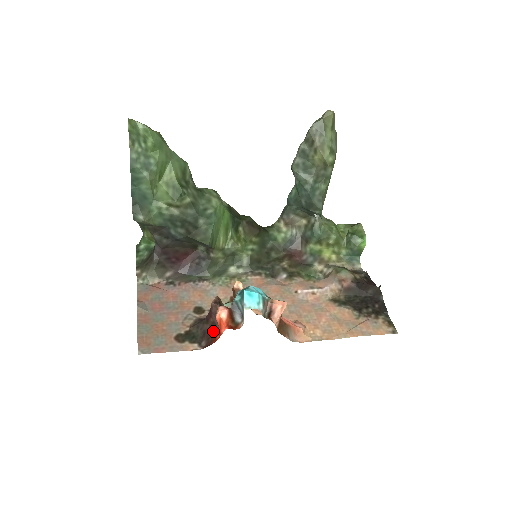
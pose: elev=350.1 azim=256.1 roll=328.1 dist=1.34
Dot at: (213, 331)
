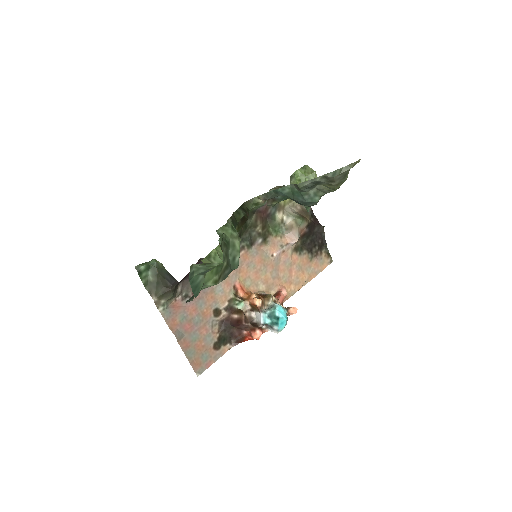
Dot at: (240, 334)
